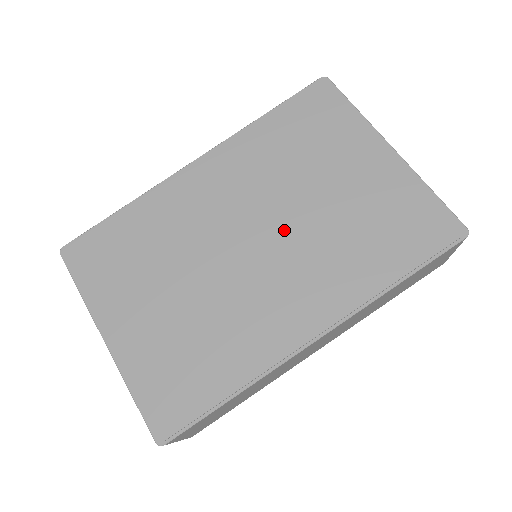
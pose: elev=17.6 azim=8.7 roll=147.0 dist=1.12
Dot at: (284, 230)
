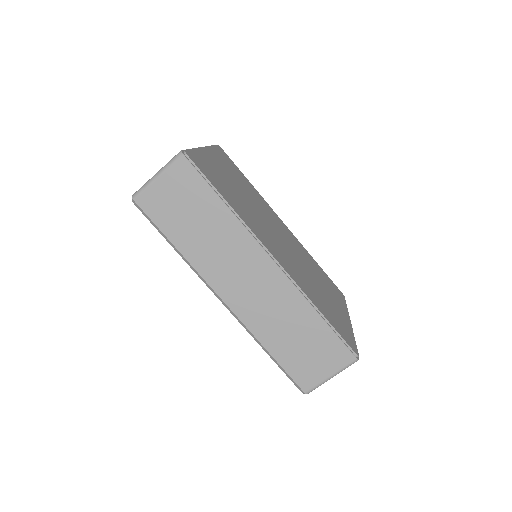
Dot at: (295, 257)
